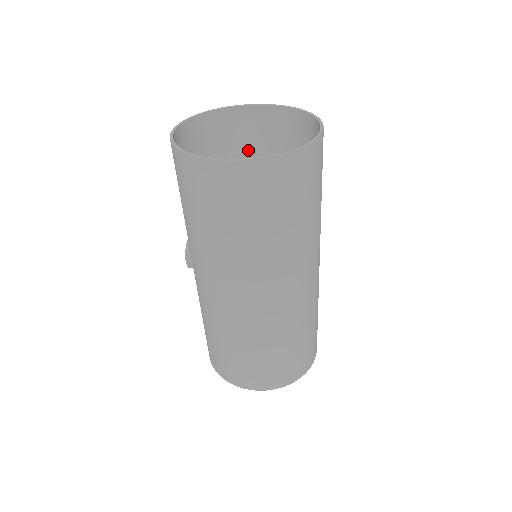
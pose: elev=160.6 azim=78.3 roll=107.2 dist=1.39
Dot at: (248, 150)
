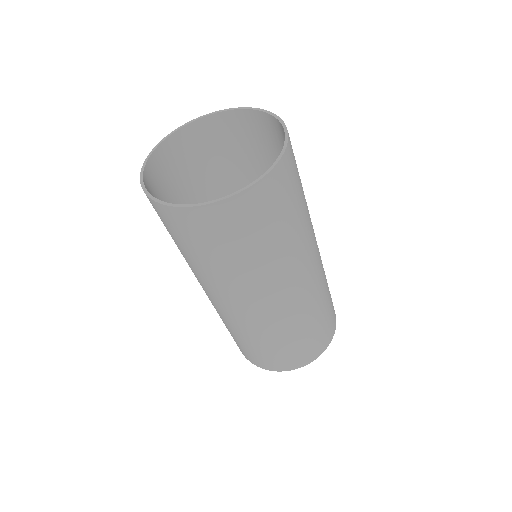
Dot at: (239, 151)
